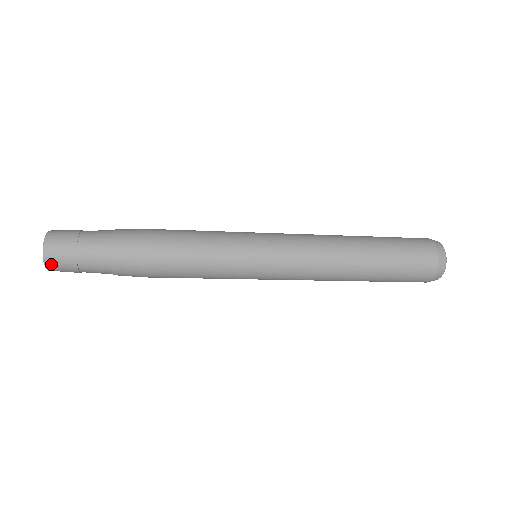
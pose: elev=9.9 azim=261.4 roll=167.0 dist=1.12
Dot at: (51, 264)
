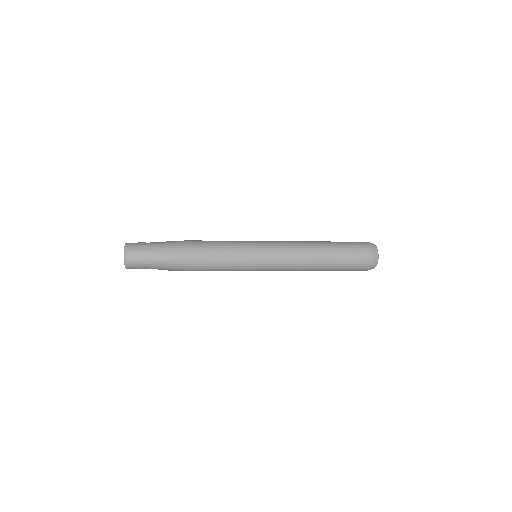
Dot at: (130, 268)
